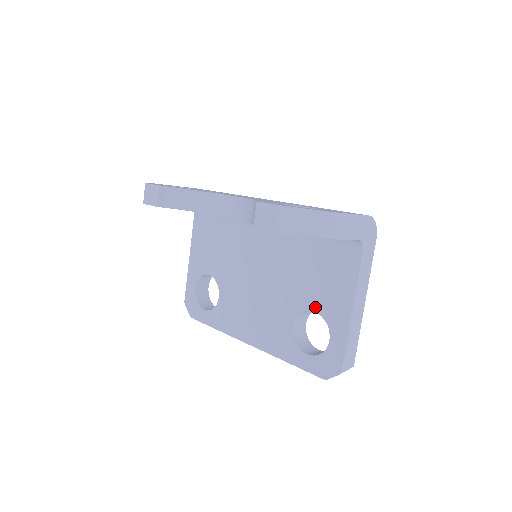
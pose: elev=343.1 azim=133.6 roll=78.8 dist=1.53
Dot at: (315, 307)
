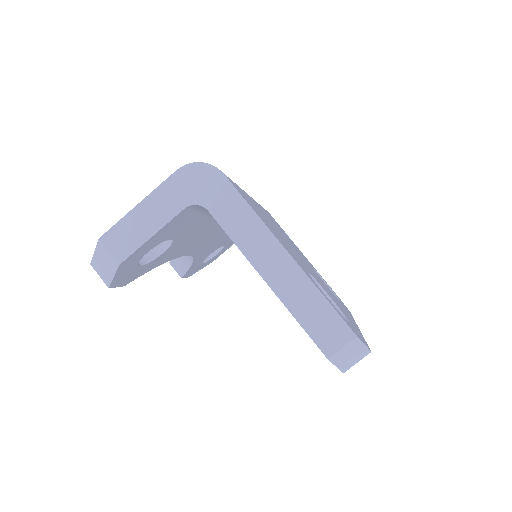
Dot at: occluded
